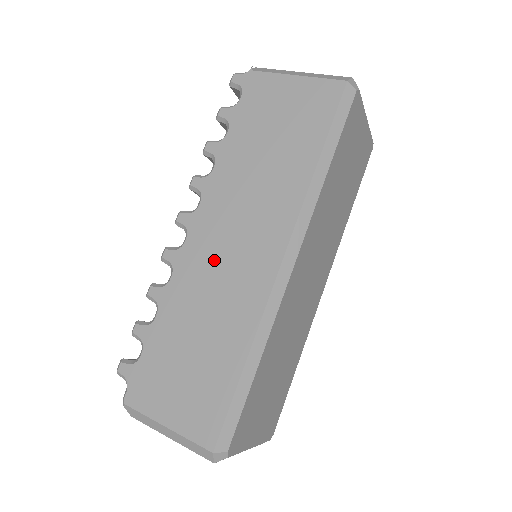
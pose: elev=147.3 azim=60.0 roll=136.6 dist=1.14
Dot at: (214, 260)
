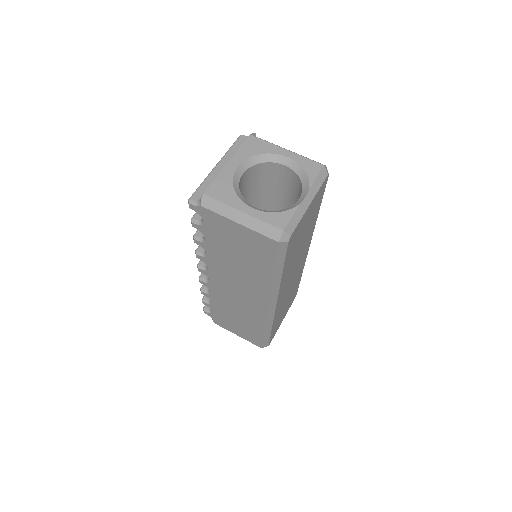
Dot at: (230, 295)
